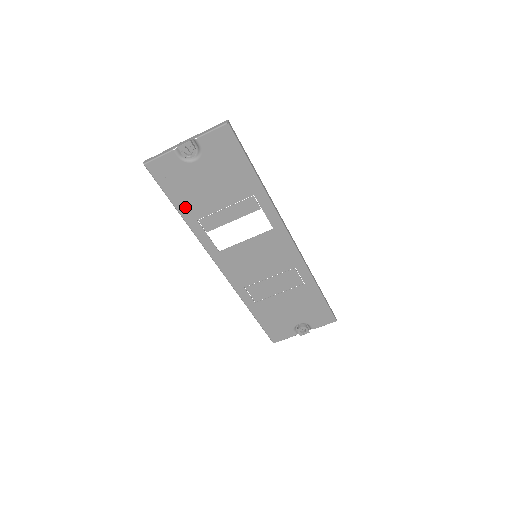
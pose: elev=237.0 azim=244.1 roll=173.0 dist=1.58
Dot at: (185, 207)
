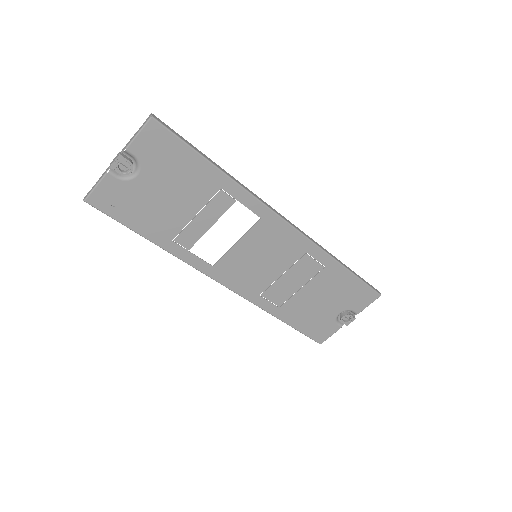
Dot at: (152, 231)
